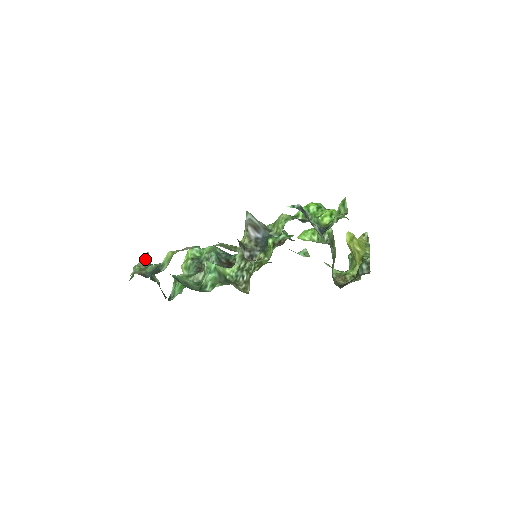
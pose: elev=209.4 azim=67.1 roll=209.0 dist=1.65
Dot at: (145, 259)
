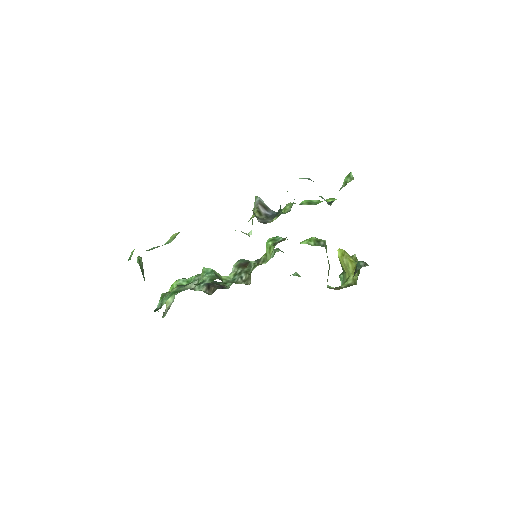
Dot at: (139, 259)
